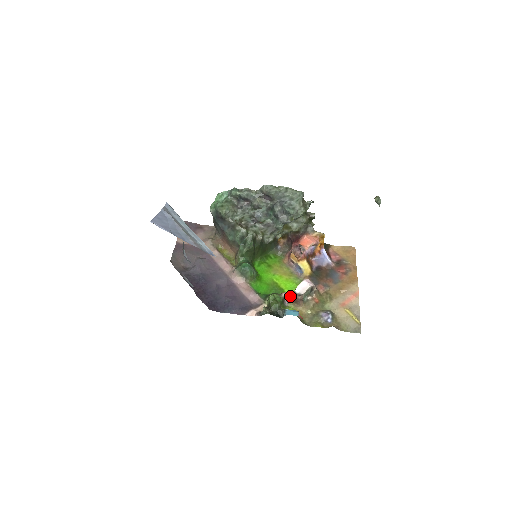
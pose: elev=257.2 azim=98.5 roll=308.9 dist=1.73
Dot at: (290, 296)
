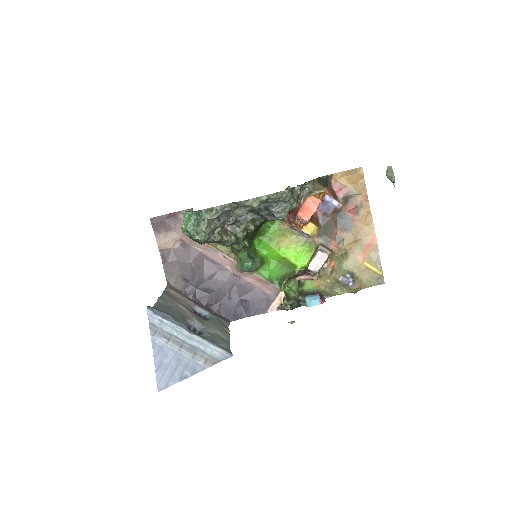
Dot at: (305, 279)
